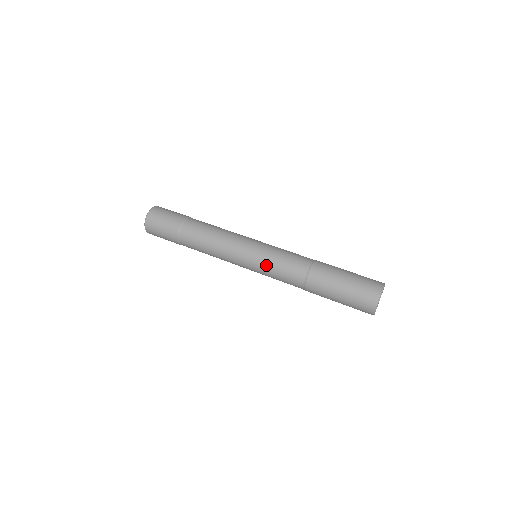
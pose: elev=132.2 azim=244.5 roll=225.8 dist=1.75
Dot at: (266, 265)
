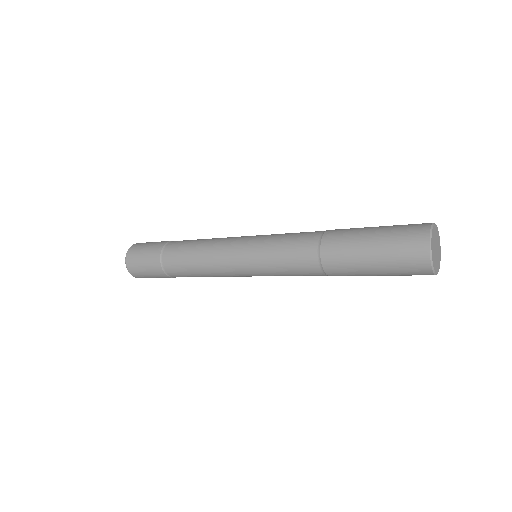
Dot at: (265, 260)
